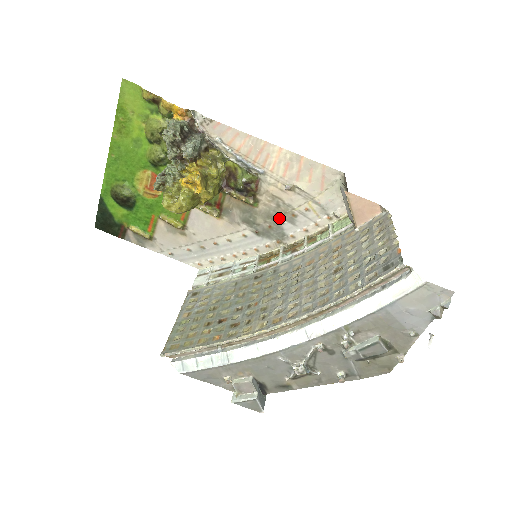
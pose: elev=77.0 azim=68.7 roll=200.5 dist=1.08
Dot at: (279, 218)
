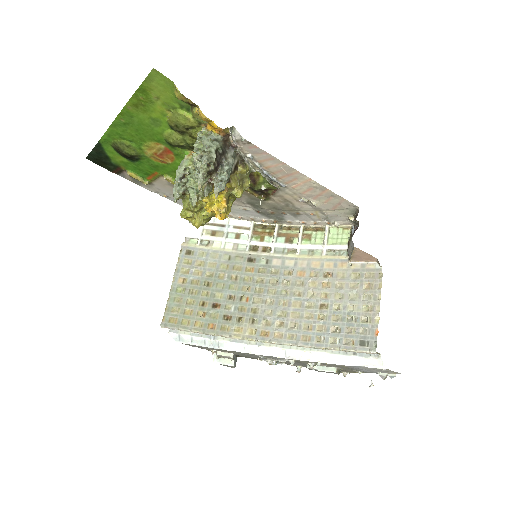
Dot at: (284, 211)
